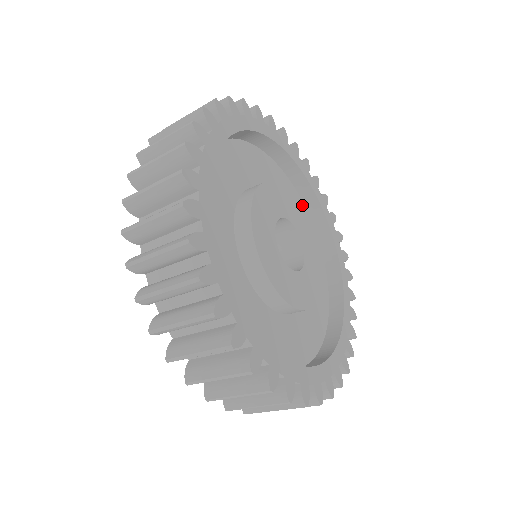
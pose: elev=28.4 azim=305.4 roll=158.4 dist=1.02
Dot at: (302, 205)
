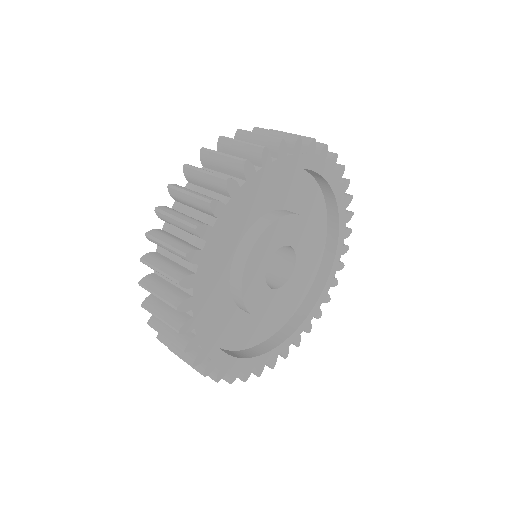
Dot at: occluded
